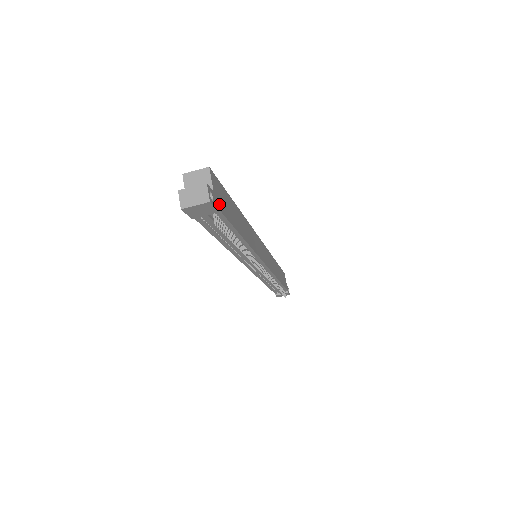
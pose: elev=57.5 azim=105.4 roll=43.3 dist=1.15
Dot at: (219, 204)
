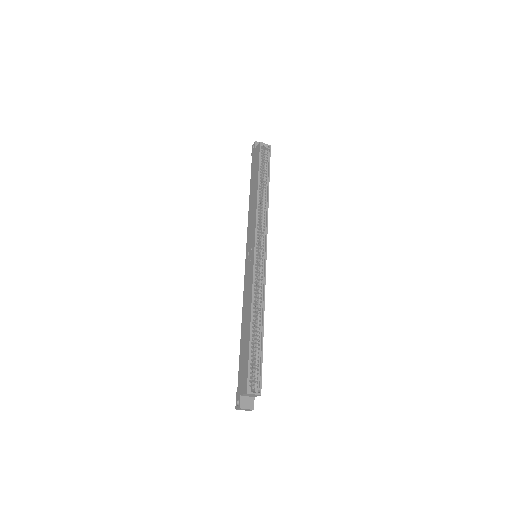
Dot at: occluded
